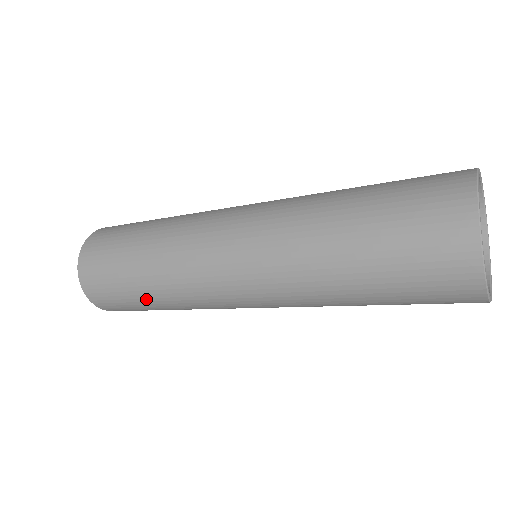
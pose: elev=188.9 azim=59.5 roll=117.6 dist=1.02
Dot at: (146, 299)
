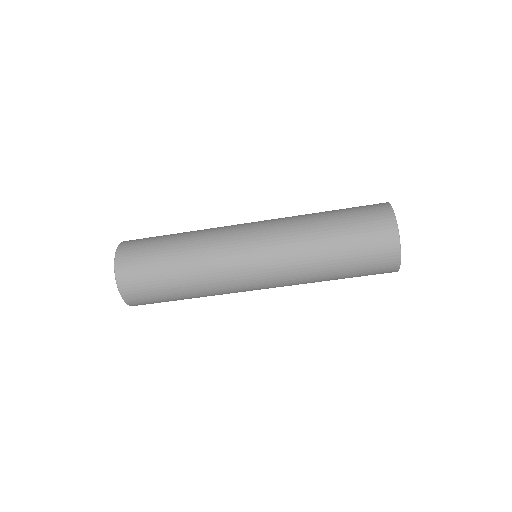
Dot at: (182, 296)
